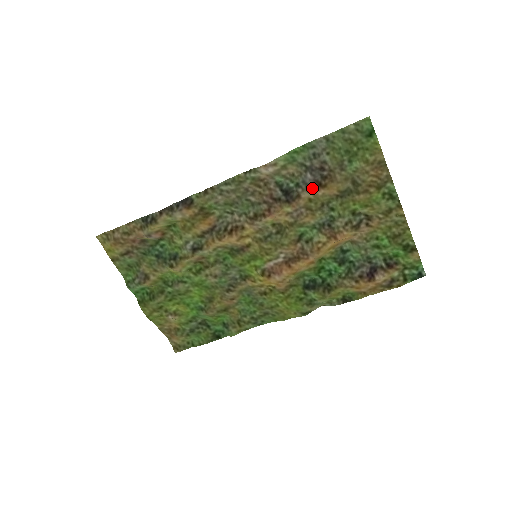
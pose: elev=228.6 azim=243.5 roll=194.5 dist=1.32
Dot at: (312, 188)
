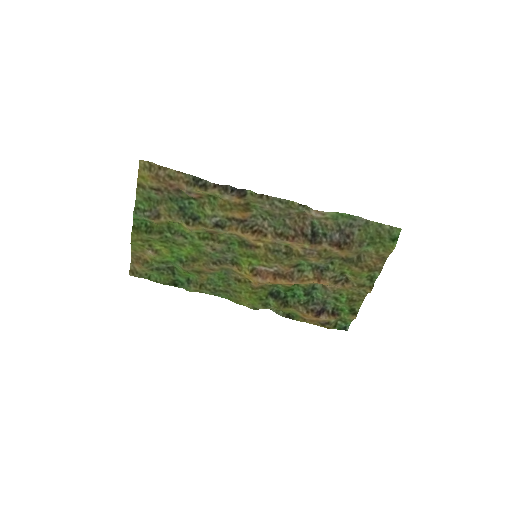
Dot at: (333, 245)
